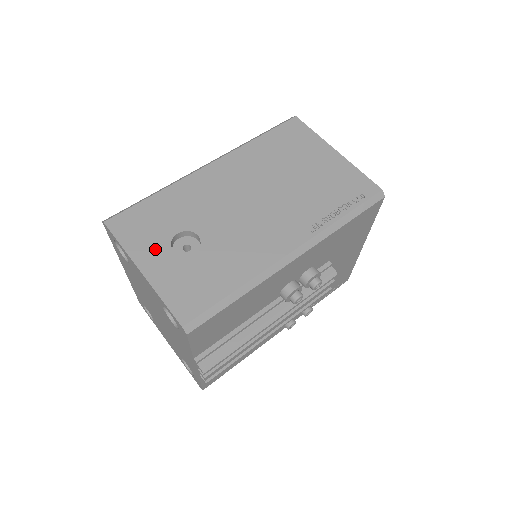
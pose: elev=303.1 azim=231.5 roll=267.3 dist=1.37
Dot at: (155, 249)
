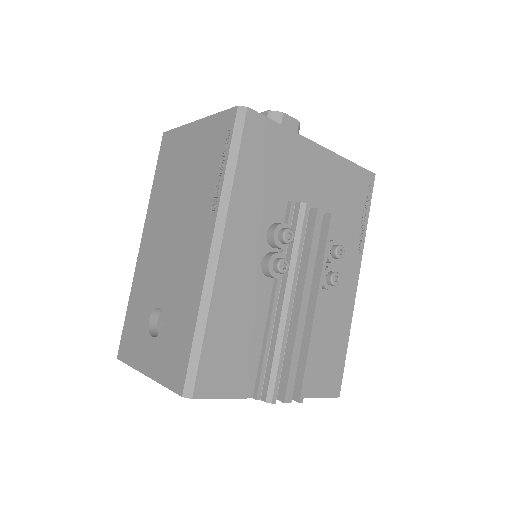
Dot at: (144, 348)
